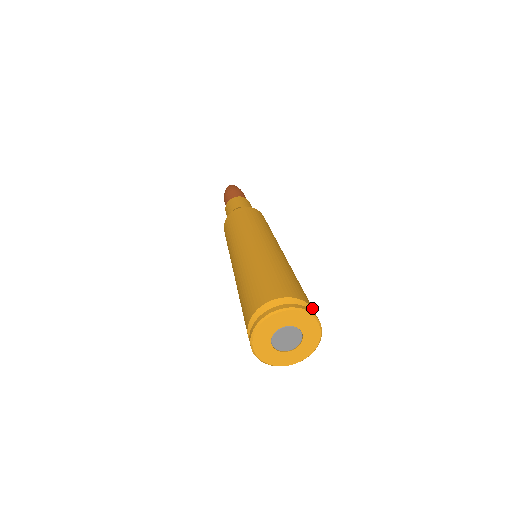
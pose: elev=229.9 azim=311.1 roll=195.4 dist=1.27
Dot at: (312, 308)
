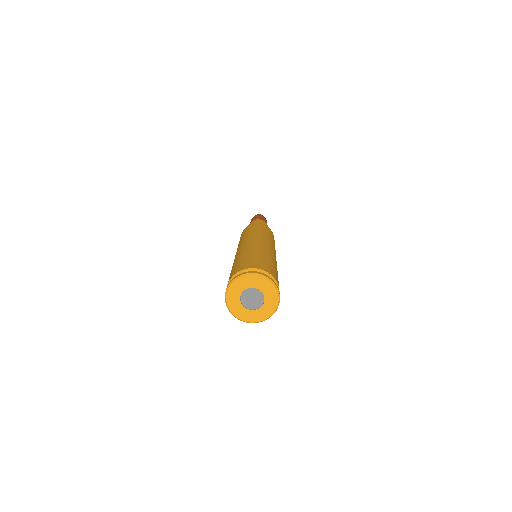
Dot at: (268, 273)
